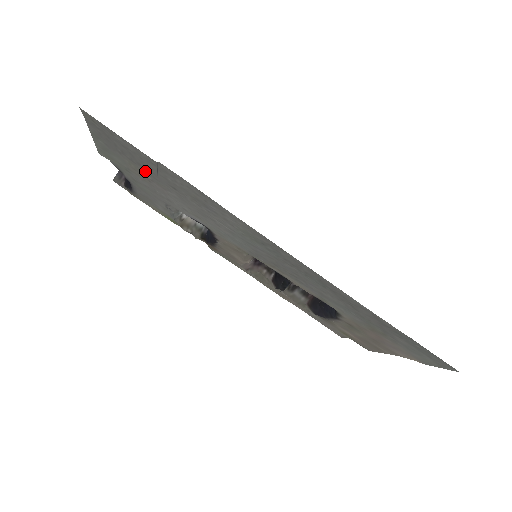
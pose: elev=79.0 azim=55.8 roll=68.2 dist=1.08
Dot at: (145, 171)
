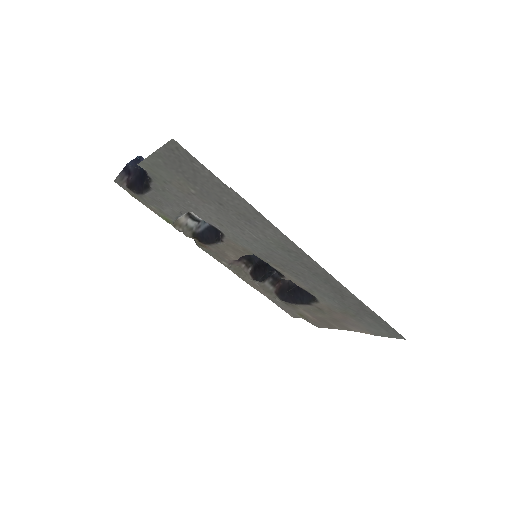
Dot at: (195, 188)
